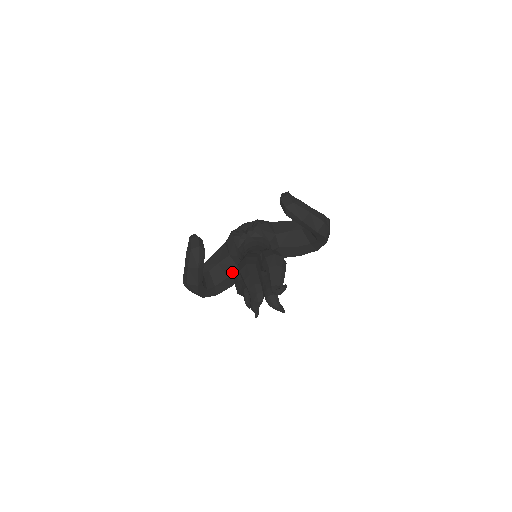
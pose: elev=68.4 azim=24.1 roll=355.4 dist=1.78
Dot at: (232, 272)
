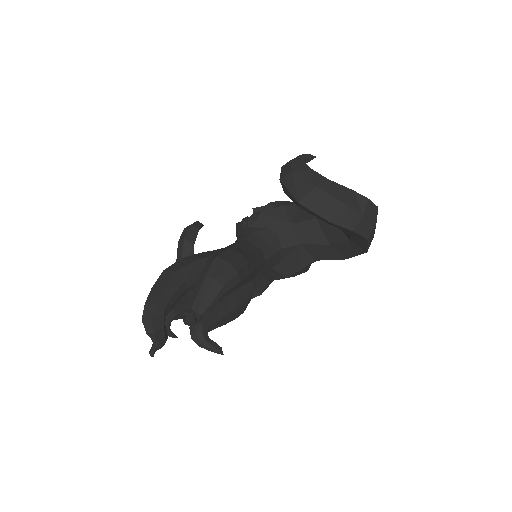
Dot at: occluded
